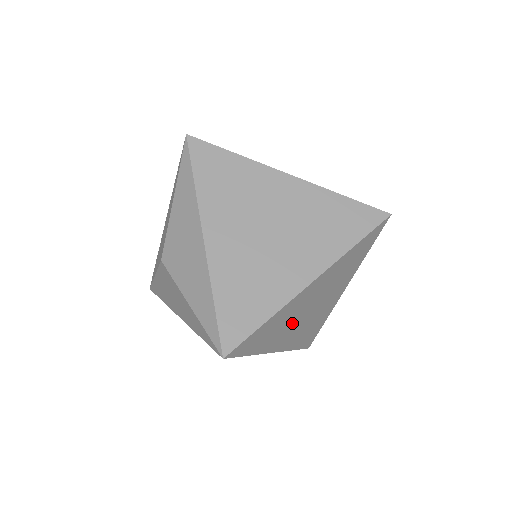
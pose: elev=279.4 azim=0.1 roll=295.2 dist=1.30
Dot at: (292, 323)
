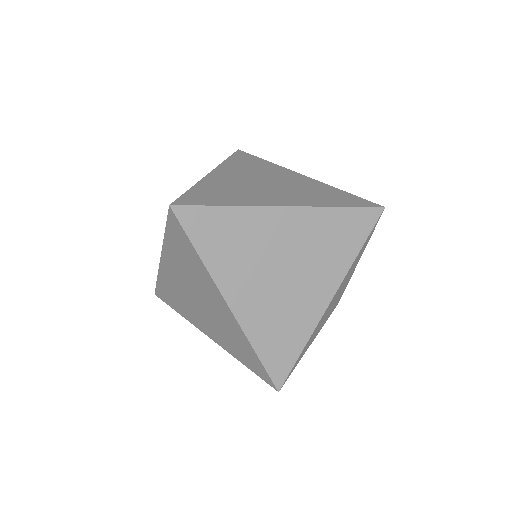
Dot at: (256, 266)
